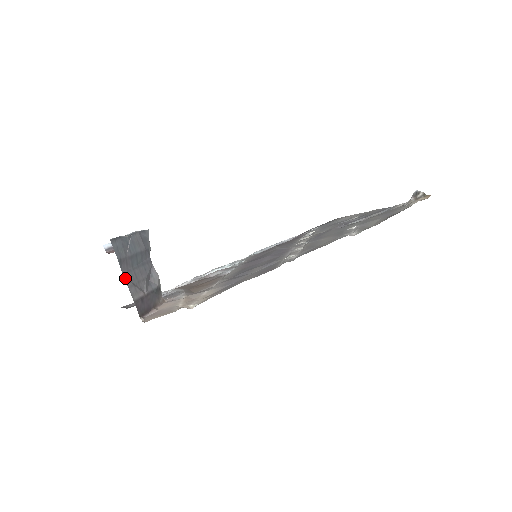
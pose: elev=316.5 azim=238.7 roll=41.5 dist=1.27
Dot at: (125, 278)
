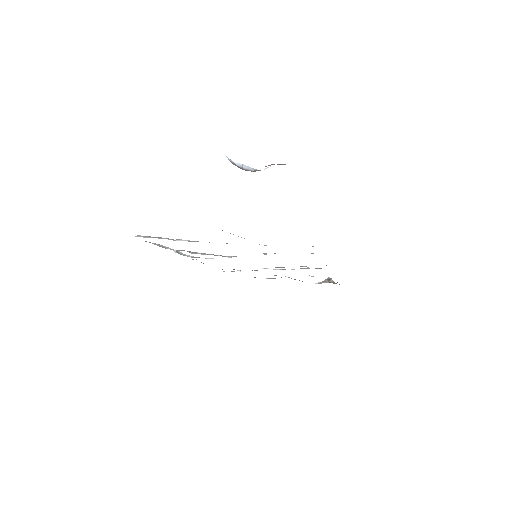
Dot at: occluded
